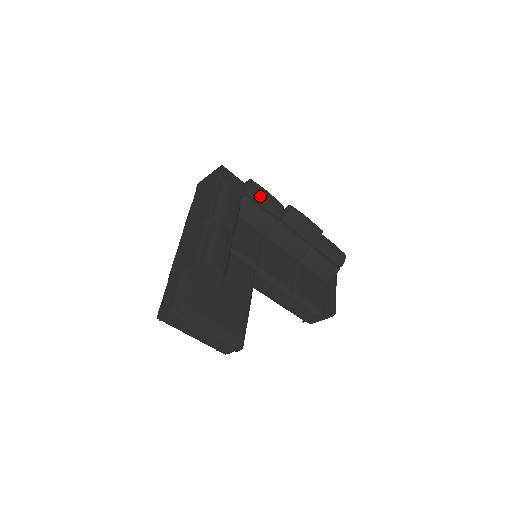
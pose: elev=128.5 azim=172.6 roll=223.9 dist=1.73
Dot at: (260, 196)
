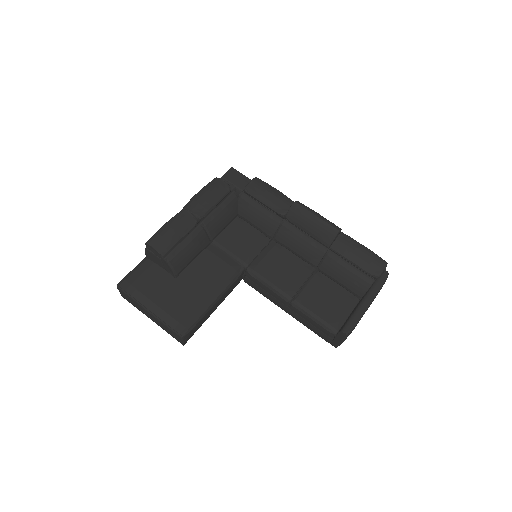
Dot at: (259, 192)
